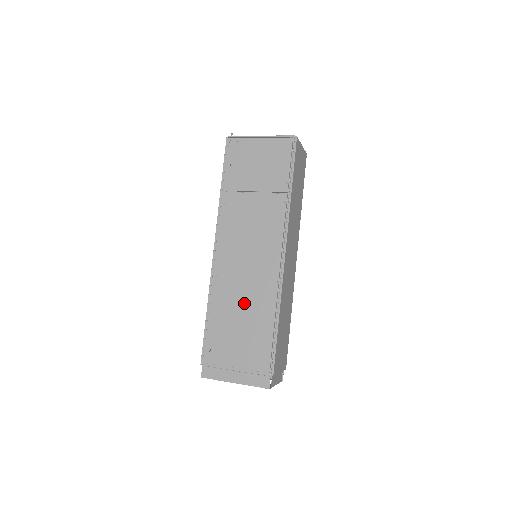
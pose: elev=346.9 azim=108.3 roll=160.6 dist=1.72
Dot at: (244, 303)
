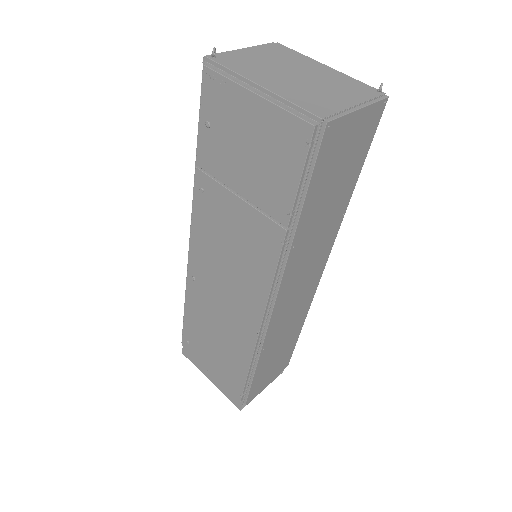
Dot at: (219, 326)
